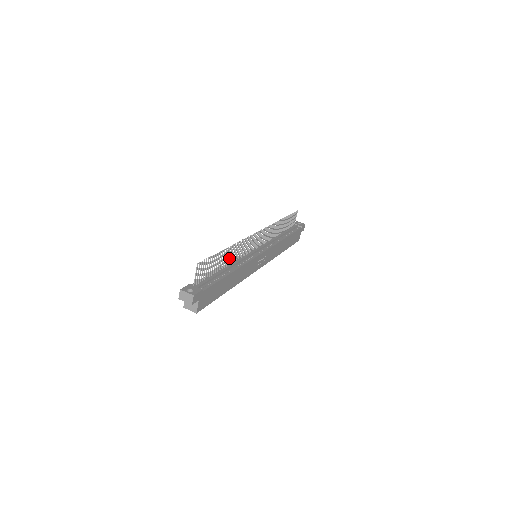
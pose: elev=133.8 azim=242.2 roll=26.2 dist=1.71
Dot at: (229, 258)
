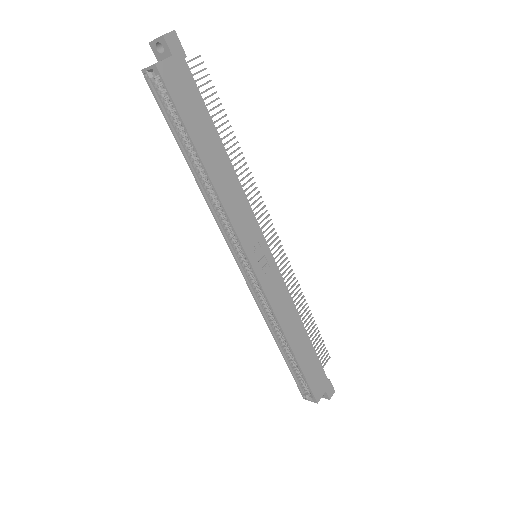
Dot at: occluded
